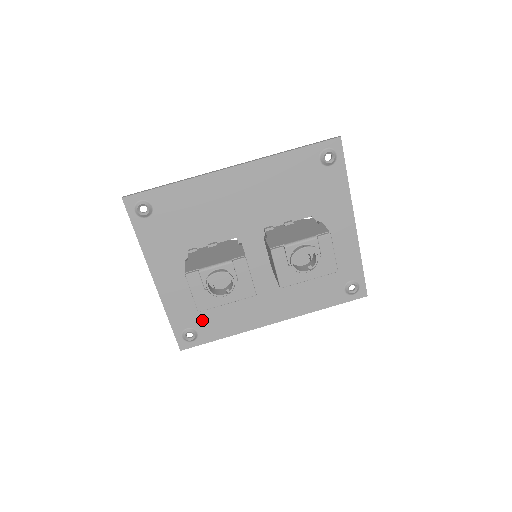
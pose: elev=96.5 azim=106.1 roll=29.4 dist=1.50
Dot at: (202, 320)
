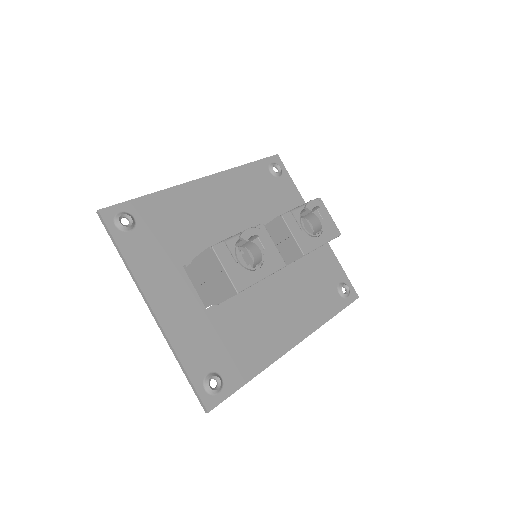
Dot at: (221, 357)
